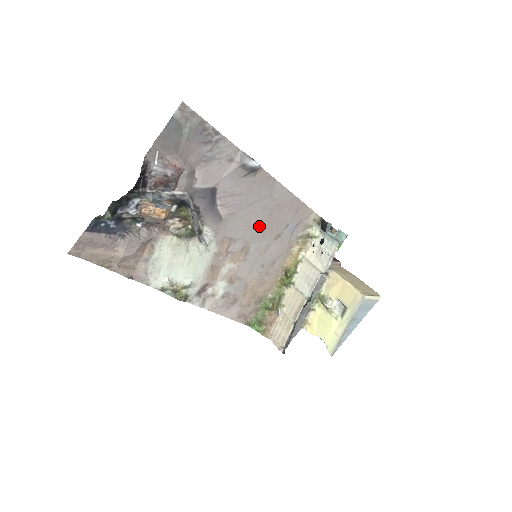
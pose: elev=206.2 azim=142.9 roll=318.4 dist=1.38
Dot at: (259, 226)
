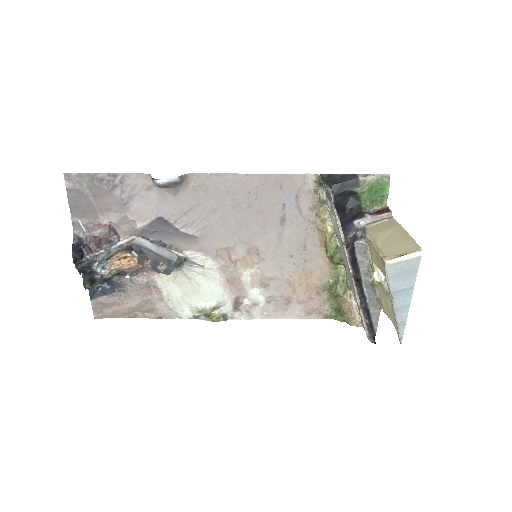
Dot at: (247, 223)
